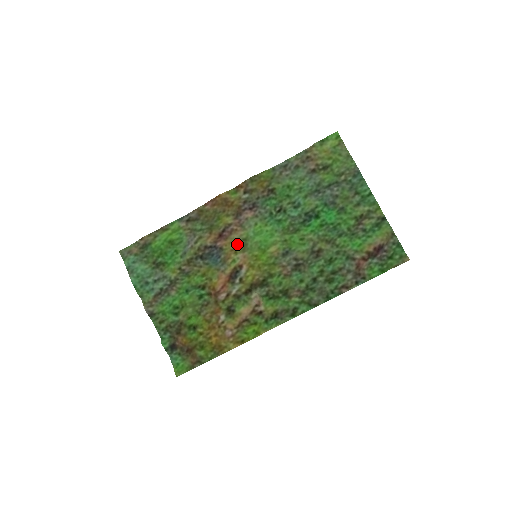
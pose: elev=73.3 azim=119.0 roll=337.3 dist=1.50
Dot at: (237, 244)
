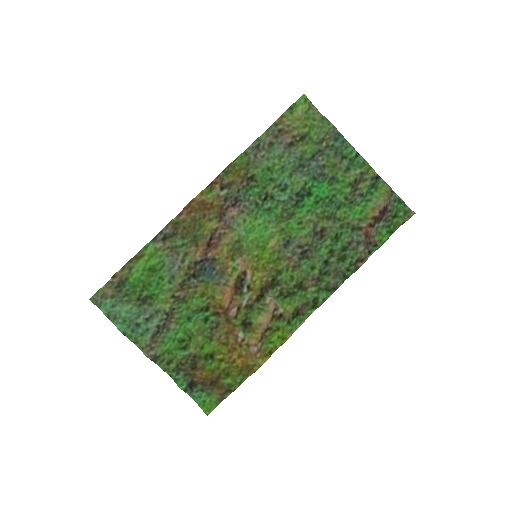
Dot at: (231, 249)
